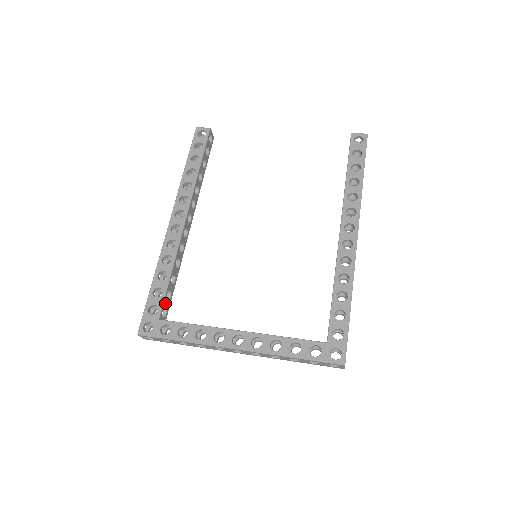
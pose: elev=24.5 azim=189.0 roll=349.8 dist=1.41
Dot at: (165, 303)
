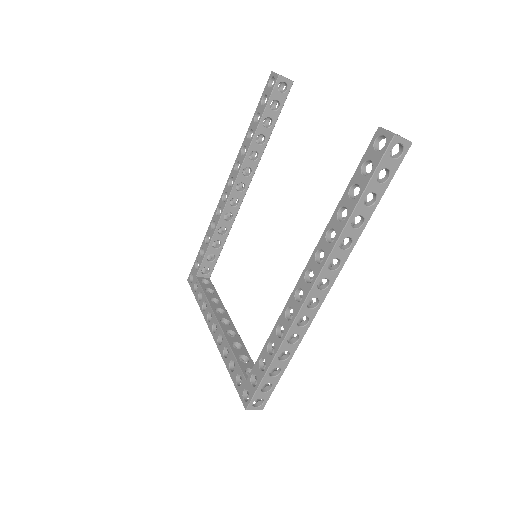
Dot at: (205, 264)
